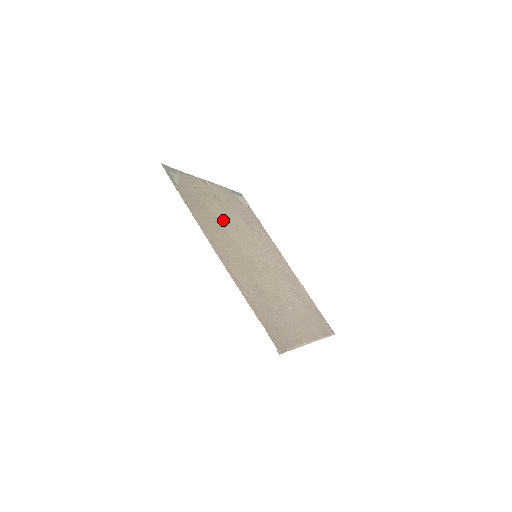
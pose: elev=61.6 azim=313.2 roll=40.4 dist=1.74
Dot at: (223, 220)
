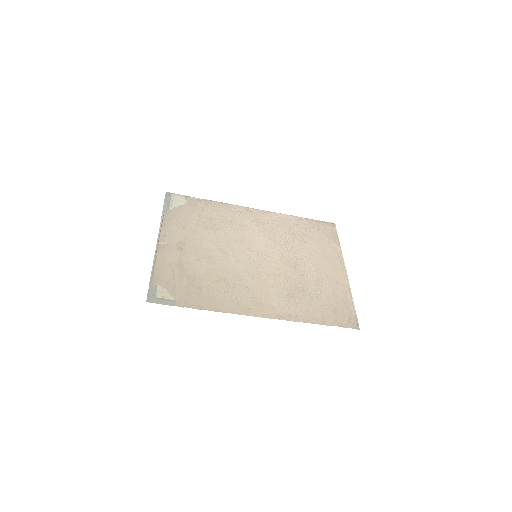
Dot at: (213, 265)
